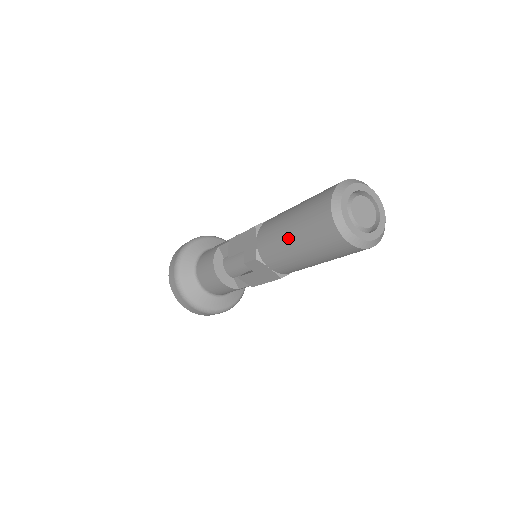
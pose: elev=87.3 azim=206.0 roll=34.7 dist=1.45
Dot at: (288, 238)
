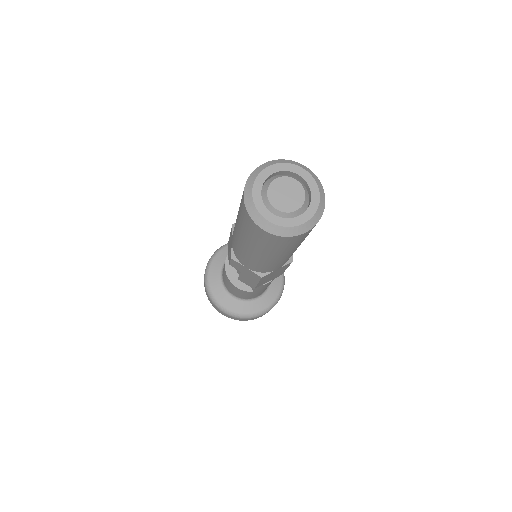
Dot at: (237, 233)
